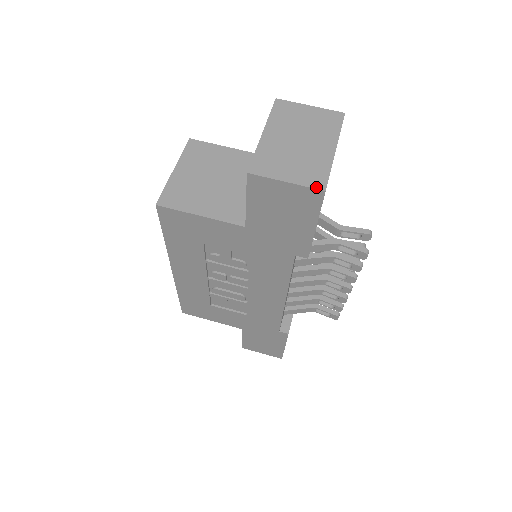
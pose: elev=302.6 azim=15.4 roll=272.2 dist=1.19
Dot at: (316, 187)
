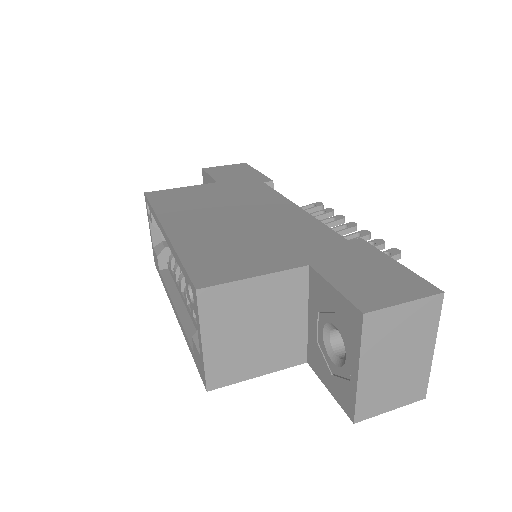
Dot at: (417, 400)
